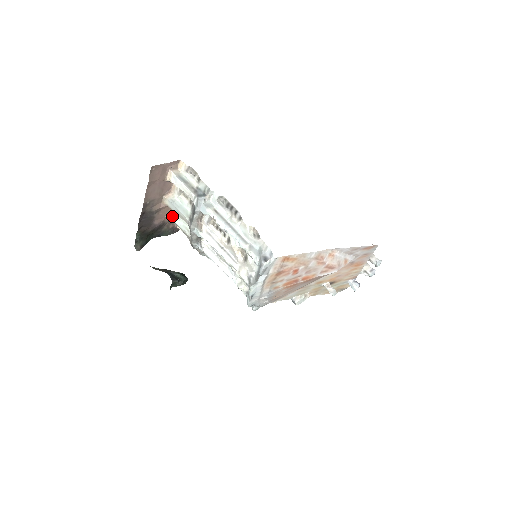
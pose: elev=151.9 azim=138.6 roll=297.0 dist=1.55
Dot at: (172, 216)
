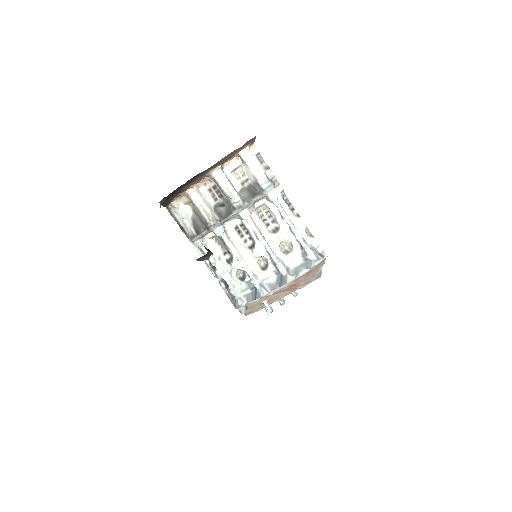
Dot at: (196, 188)
